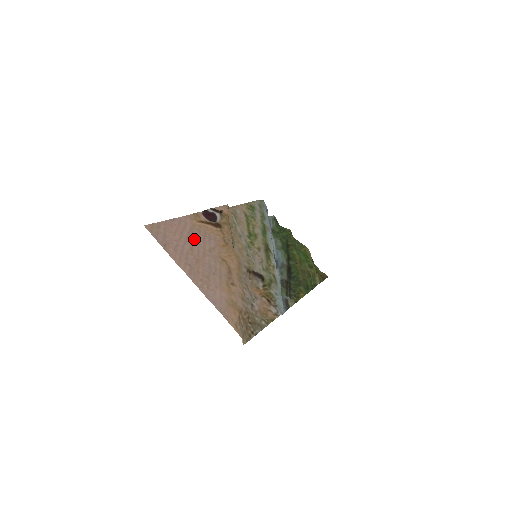
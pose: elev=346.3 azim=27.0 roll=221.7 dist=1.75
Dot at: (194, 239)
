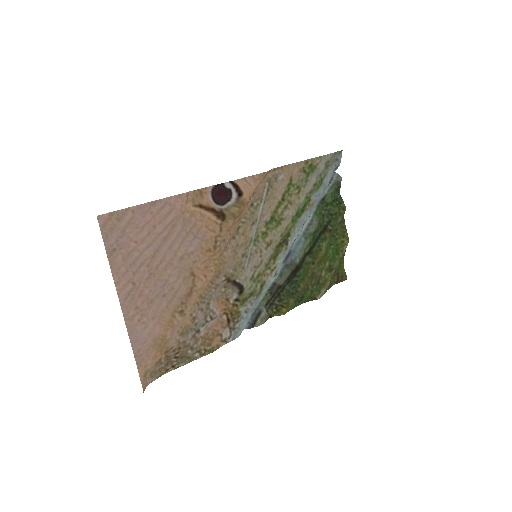
Dot at: (168, 238)
